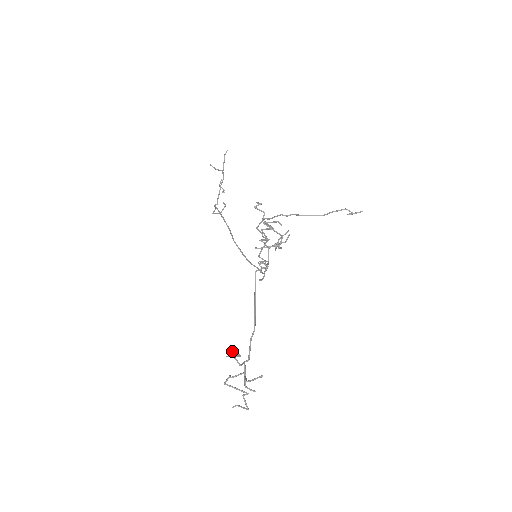
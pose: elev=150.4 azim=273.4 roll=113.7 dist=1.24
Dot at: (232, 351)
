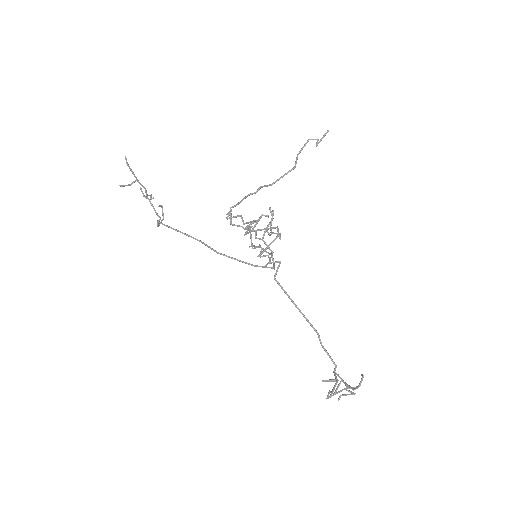
Dot at: (326, 381)
